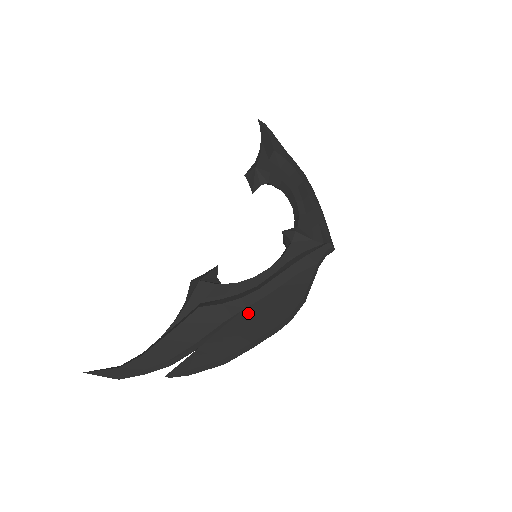
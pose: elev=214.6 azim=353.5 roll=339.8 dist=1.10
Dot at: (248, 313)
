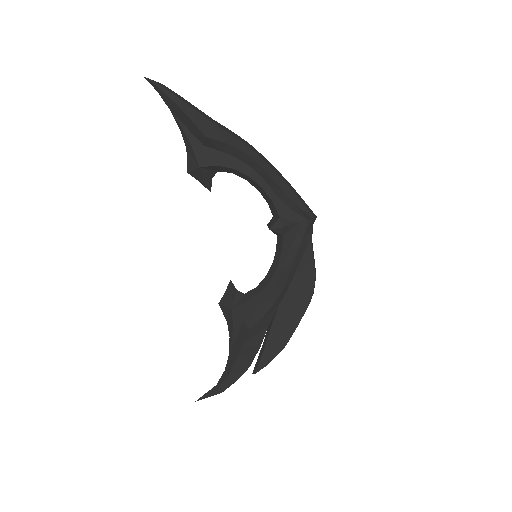
Dot at: (282, 309)
